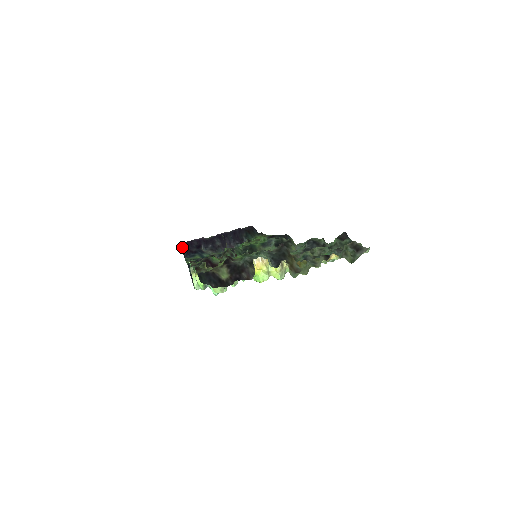
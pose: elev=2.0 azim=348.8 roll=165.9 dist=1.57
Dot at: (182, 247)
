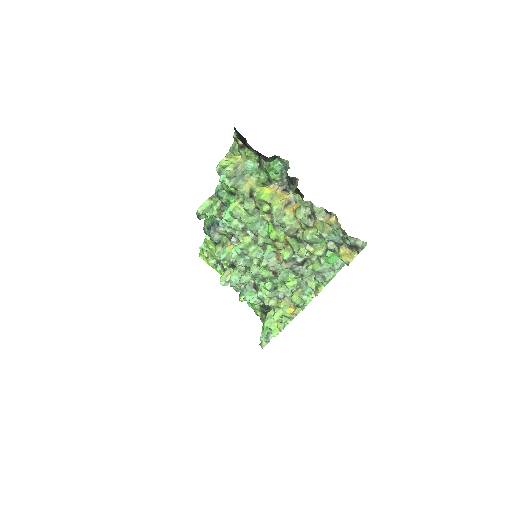
Dot at: occluded
